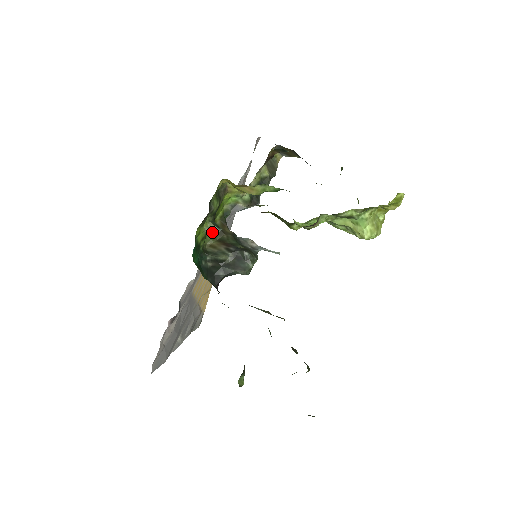
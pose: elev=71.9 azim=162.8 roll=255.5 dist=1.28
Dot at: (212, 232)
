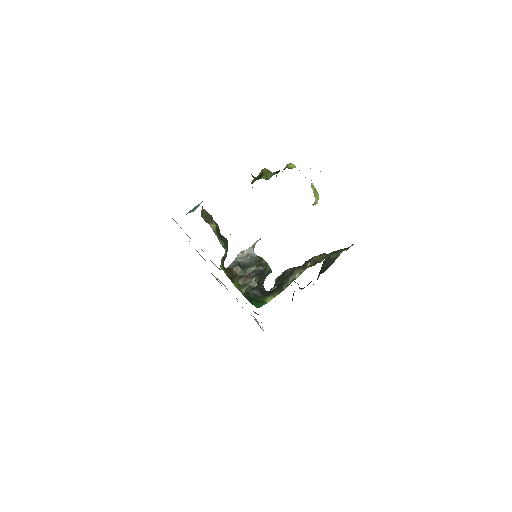
Dot at: (233, 282)
